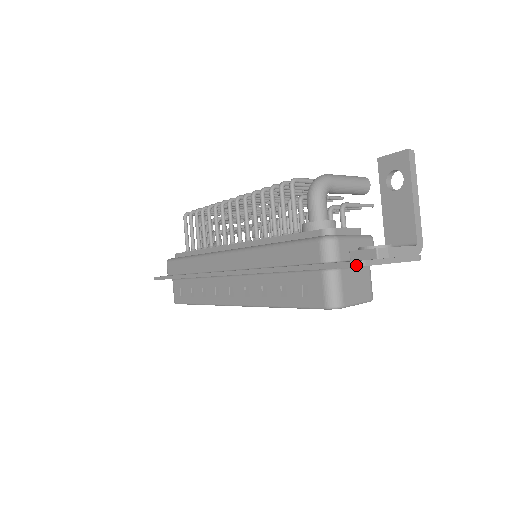
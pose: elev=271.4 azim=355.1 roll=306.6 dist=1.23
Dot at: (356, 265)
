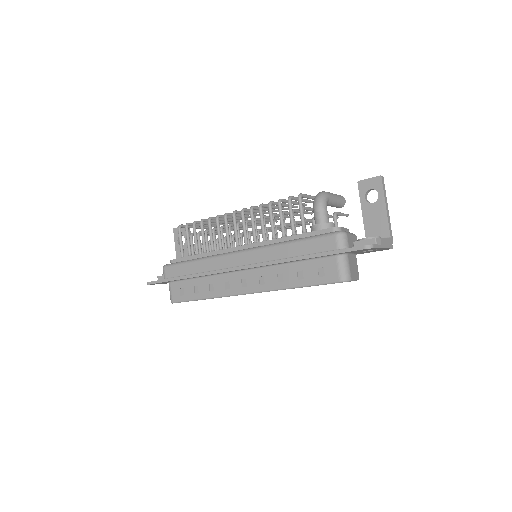
Dot at: (369, 247)
